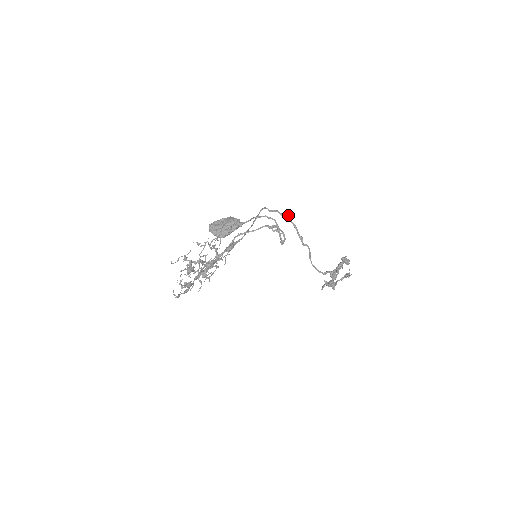
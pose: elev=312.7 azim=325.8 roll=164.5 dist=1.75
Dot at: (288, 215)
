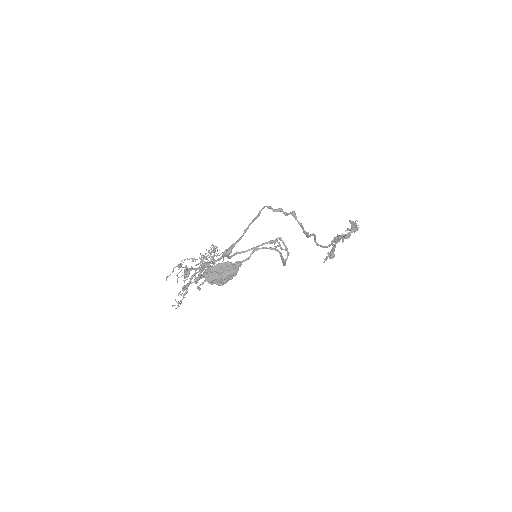
Dot at: (294, 212)
